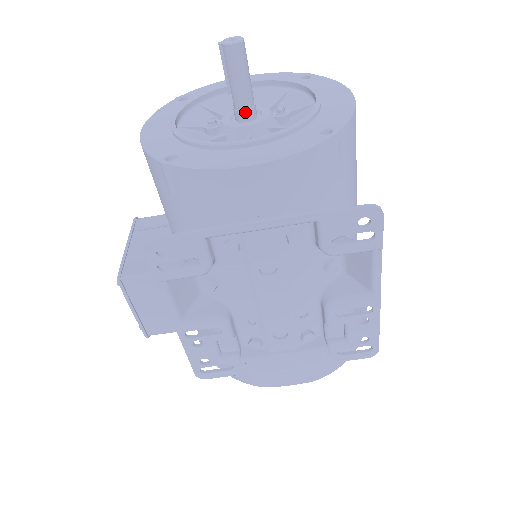
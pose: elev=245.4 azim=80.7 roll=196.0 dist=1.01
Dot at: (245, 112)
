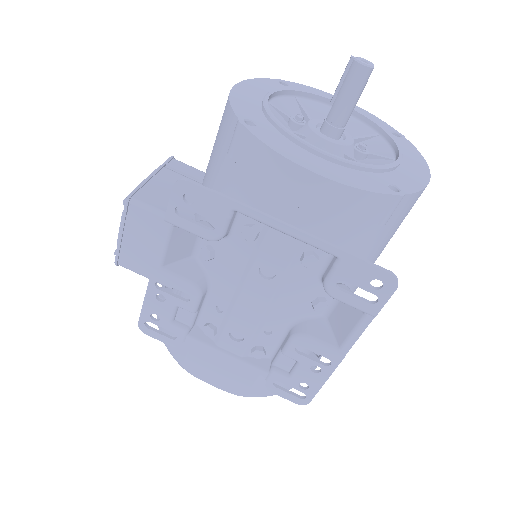
Dot at: (333, 128)
